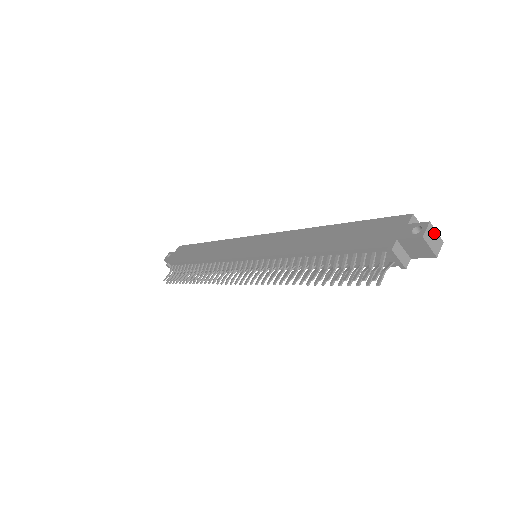
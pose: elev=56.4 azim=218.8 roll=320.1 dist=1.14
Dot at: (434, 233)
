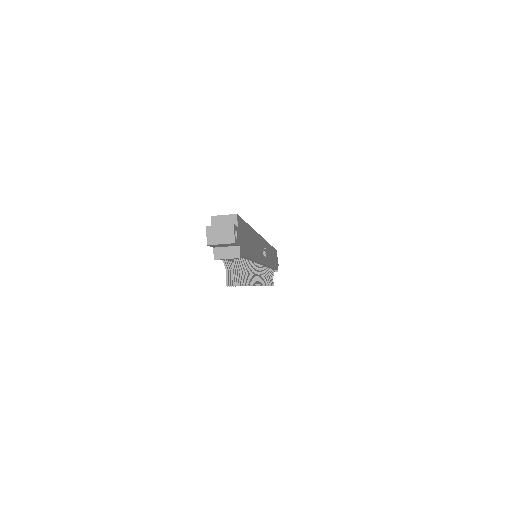
Dot at: (217, 229)
